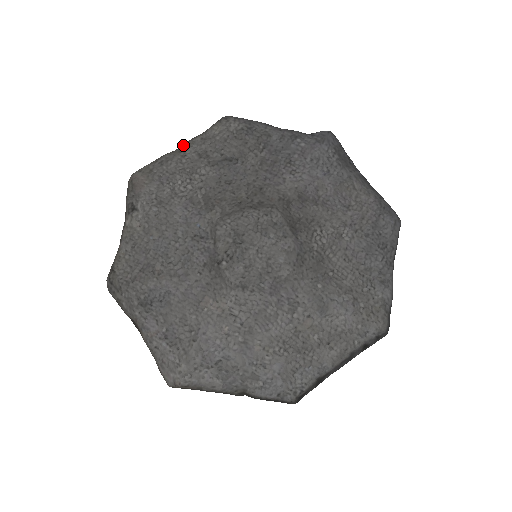
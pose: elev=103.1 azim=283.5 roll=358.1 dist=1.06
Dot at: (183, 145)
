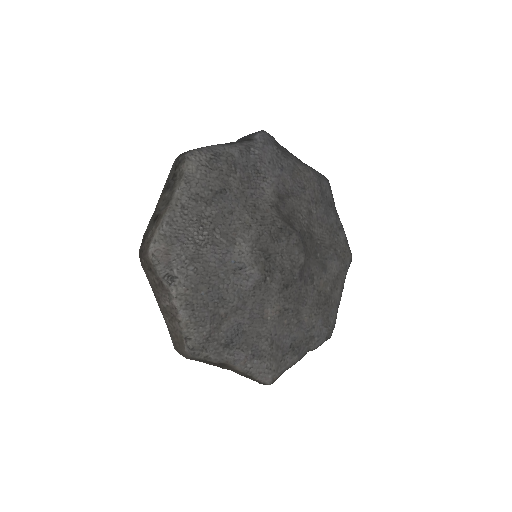
Dot at: (173, 198)
